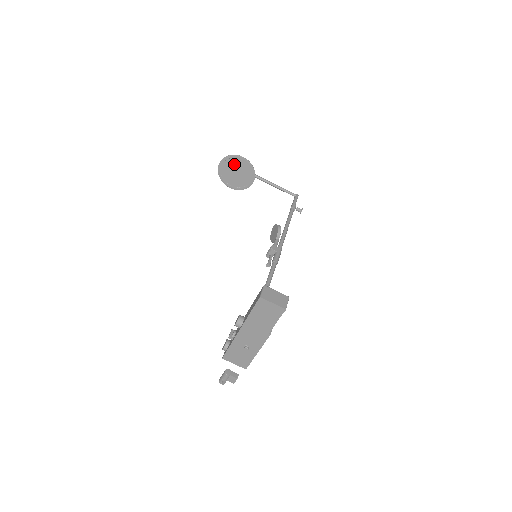
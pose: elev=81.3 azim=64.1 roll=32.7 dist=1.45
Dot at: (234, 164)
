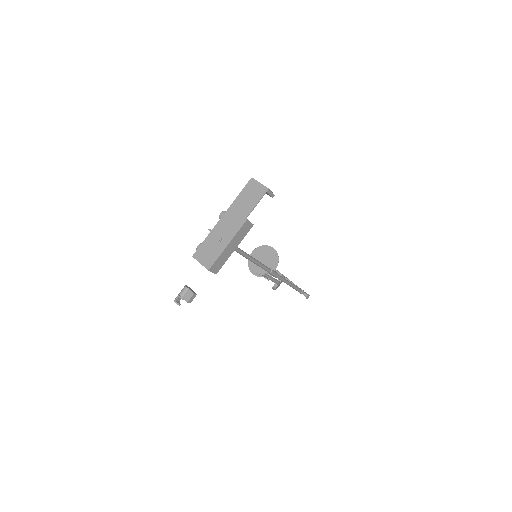
Dot at: (264, 253)
